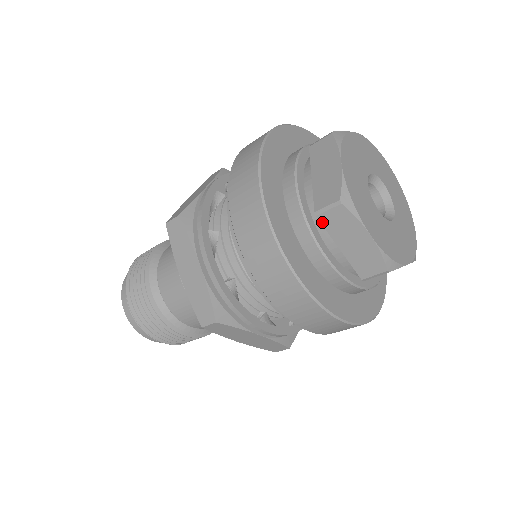
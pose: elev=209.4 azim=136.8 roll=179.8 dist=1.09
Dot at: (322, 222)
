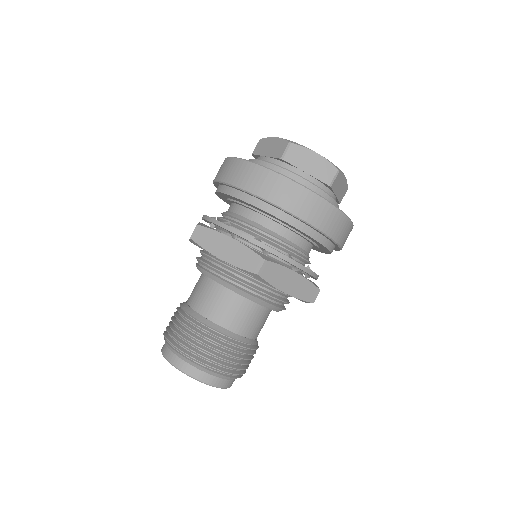
Dot at: (288, 161)
